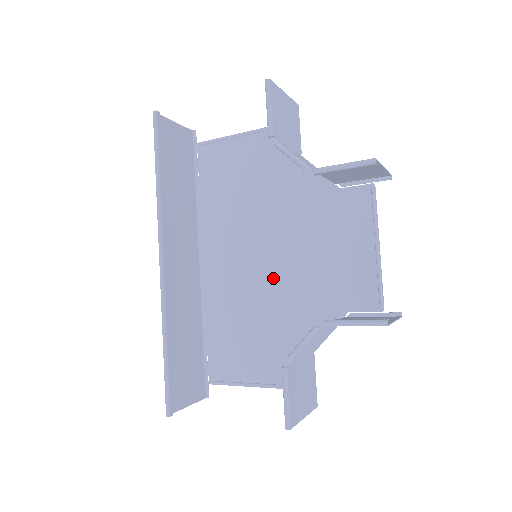
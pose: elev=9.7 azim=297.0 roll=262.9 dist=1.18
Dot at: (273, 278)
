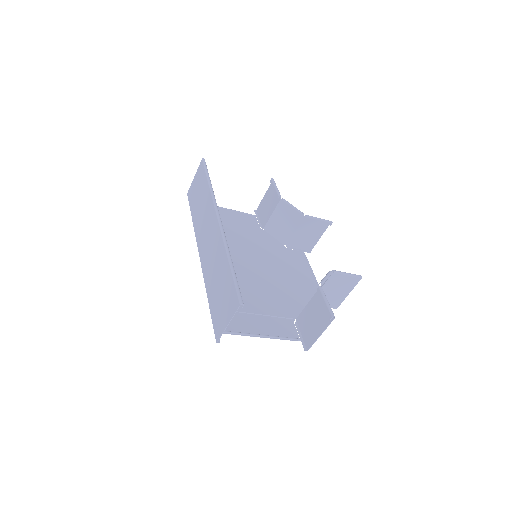
Dot at: (260, 276)
